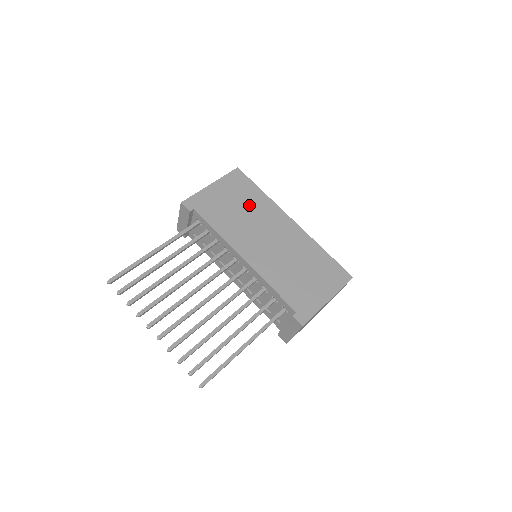
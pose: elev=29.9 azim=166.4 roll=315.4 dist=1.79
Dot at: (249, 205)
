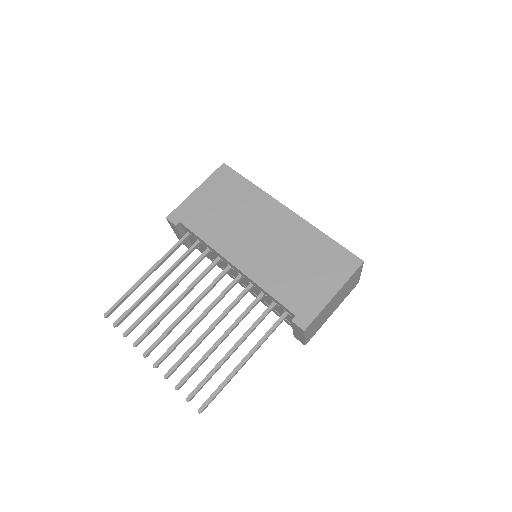
Dot at: (238, 203)
